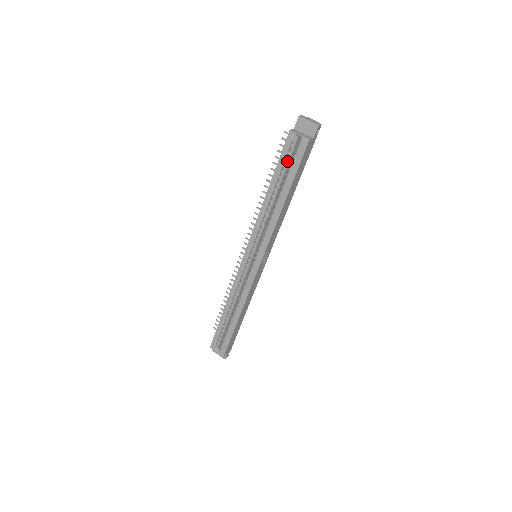
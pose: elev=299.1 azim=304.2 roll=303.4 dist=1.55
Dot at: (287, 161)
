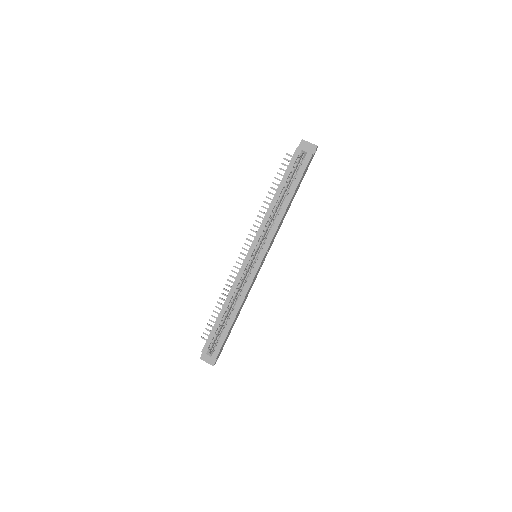
Dot at: (292, 171)
